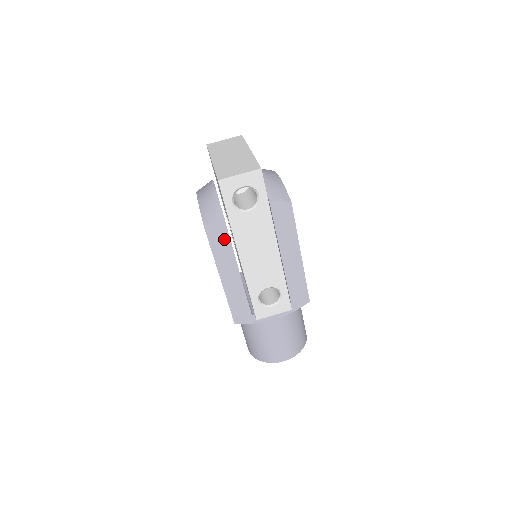
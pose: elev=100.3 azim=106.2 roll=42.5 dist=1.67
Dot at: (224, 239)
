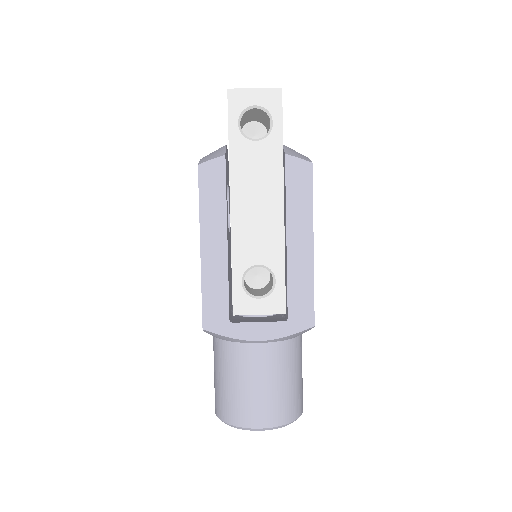
Dot at: (218, 190)
